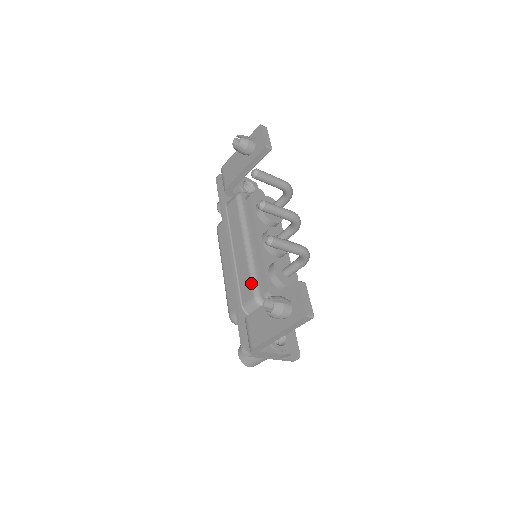
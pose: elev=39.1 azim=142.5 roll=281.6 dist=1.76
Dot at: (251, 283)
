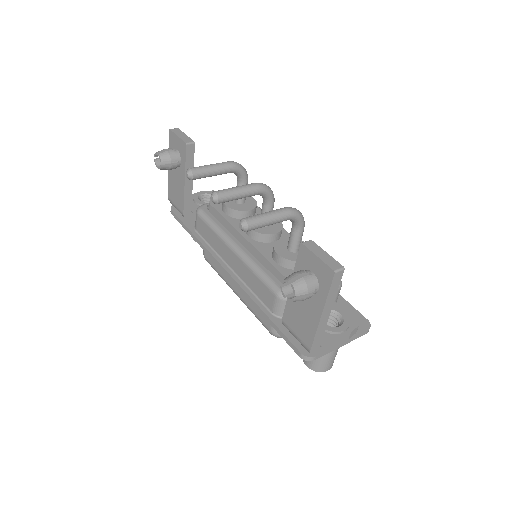
Dot at: (264, 284)
